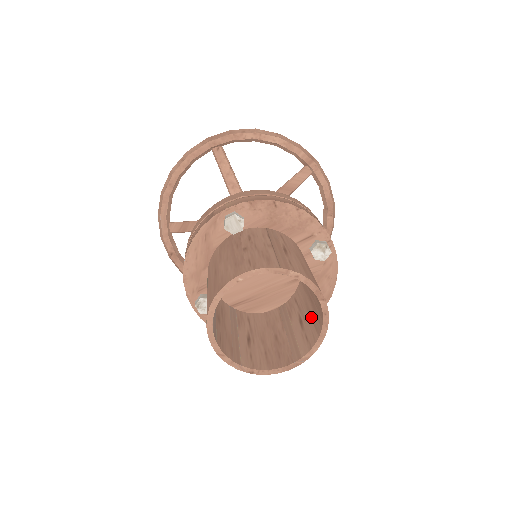
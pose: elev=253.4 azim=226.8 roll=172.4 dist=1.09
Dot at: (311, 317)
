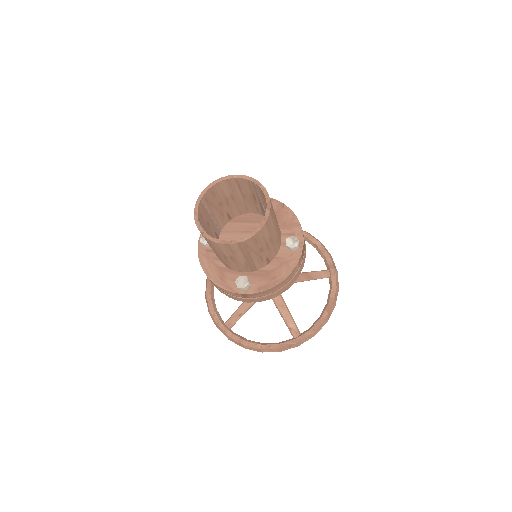
Dot at: occluded
